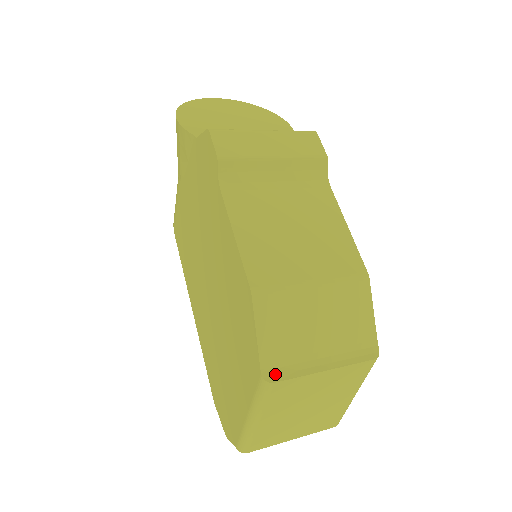
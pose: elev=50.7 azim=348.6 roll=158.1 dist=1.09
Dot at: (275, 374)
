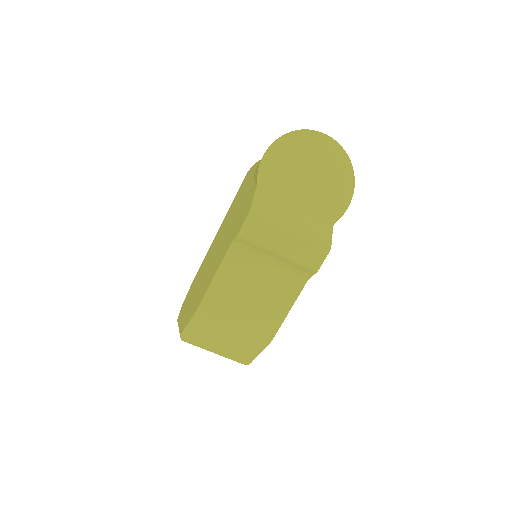
Dot at: (187, 338)
